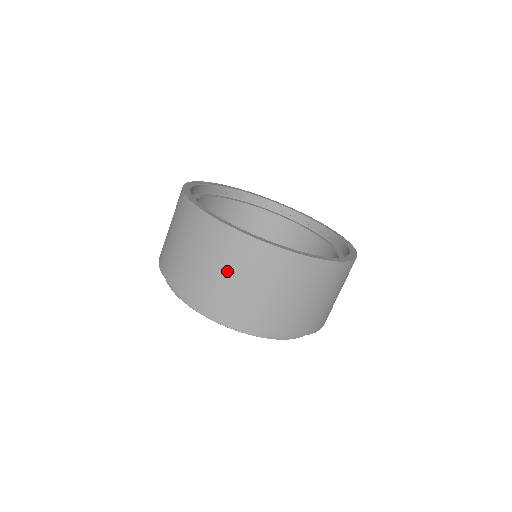
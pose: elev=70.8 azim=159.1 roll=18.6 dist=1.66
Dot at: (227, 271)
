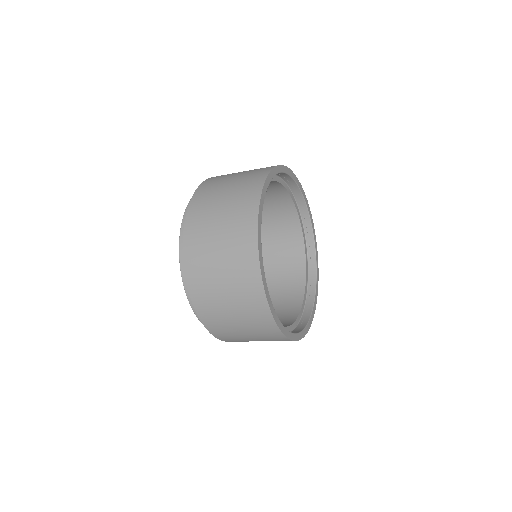
Dot at: (244, 329)
